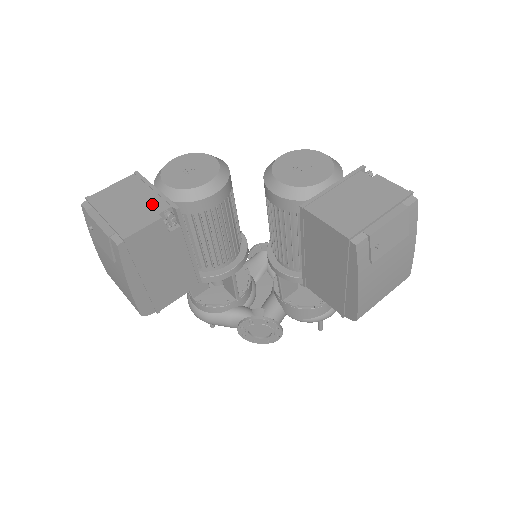
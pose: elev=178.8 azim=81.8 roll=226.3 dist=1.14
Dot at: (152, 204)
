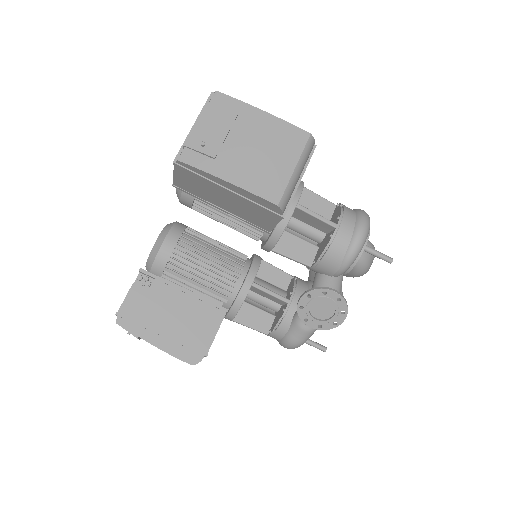
Dot at: occluded
